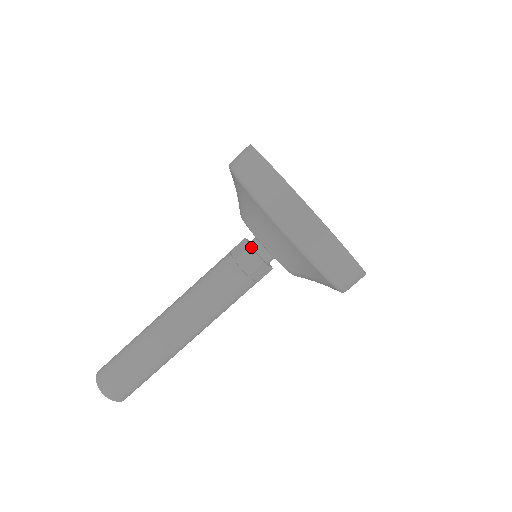
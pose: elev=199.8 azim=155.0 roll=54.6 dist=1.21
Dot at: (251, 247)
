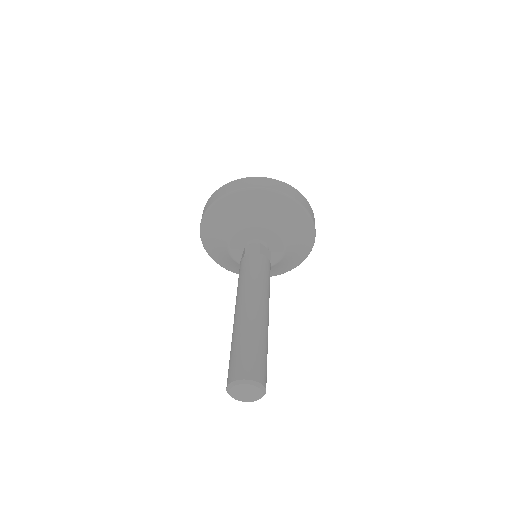
Dot at: (259, 244)
